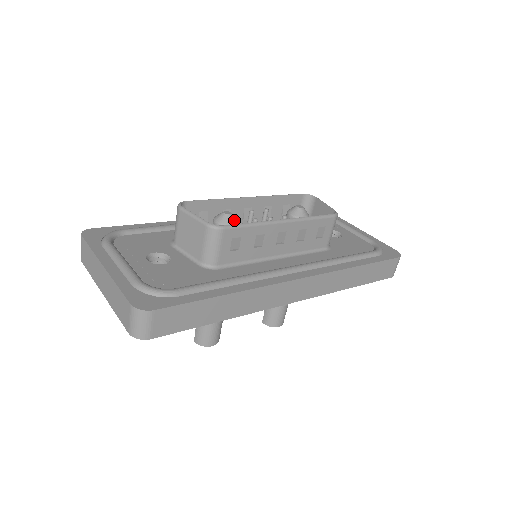
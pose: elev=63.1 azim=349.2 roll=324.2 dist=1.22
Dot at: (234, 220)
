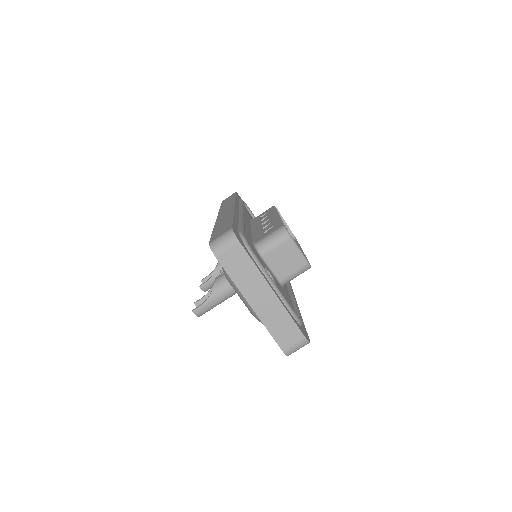
Dot at: occluded
